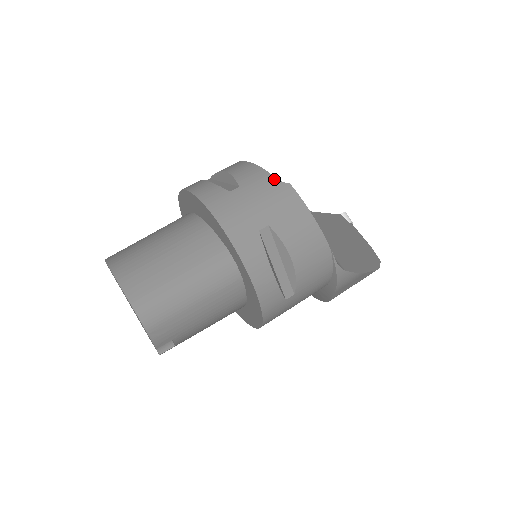
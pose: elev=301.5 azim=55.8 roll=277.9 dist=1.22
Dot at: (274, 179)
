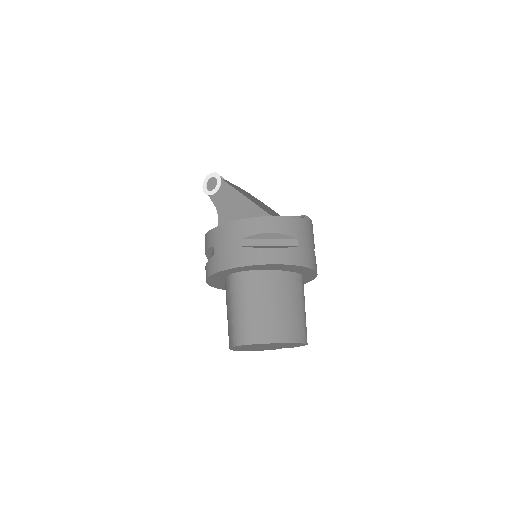
Dot at: (301, 219)
